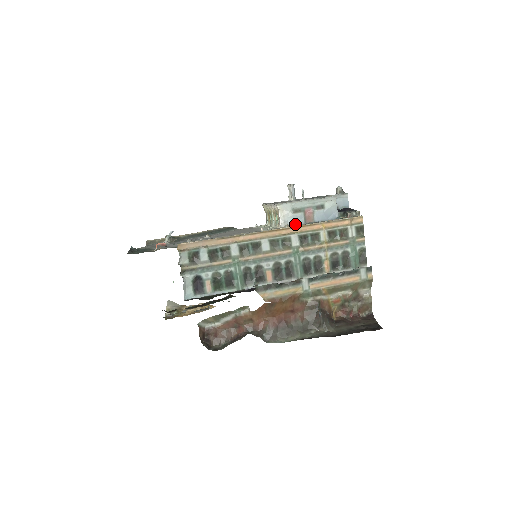
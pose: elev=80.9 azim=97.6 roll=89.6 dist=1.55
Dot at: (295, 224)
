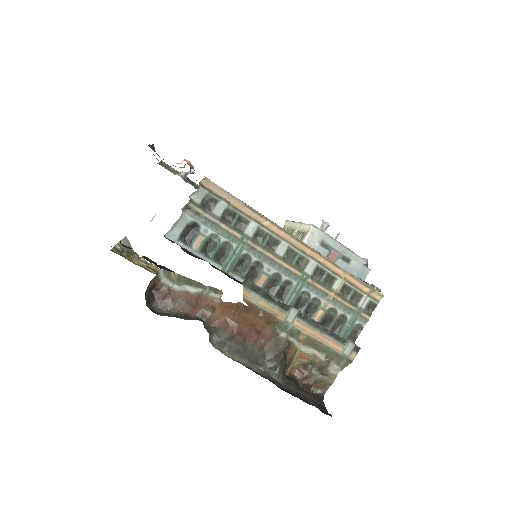
Dot at: occluded
